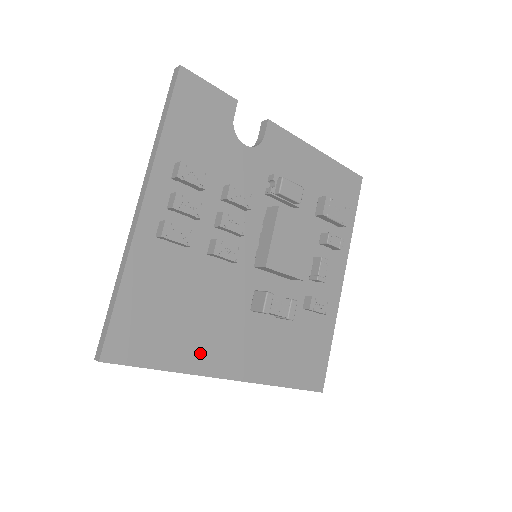
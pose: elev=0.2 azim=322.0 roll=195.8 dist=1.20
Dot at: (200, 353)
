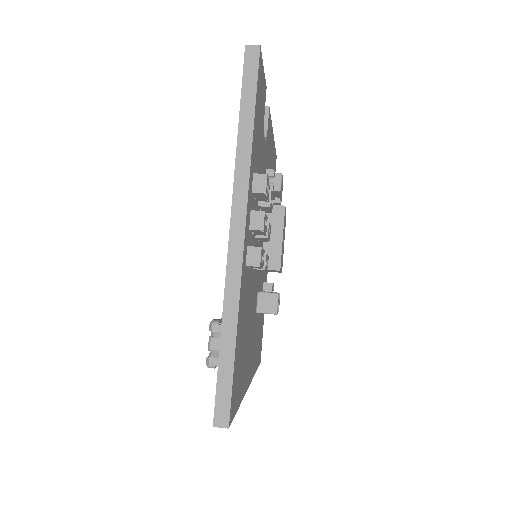
Dot at: (246, 372)
